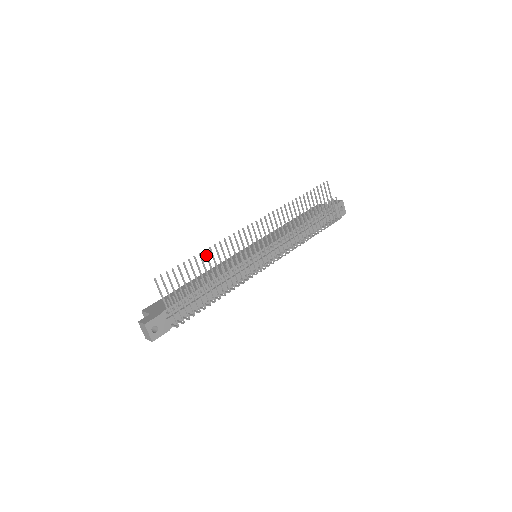
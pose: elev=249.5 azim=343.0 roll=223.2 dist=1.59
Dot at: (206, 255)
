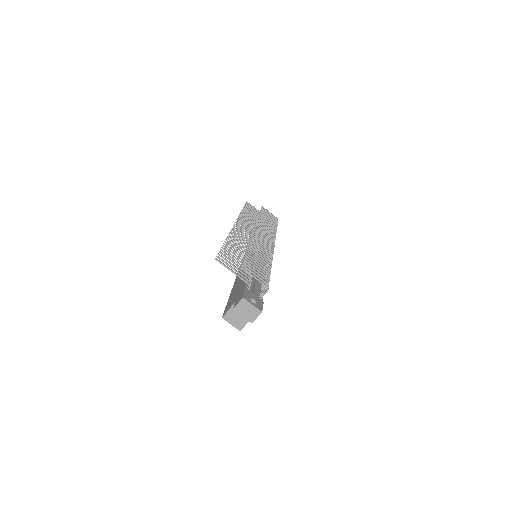
Dot at: (230, 243)
